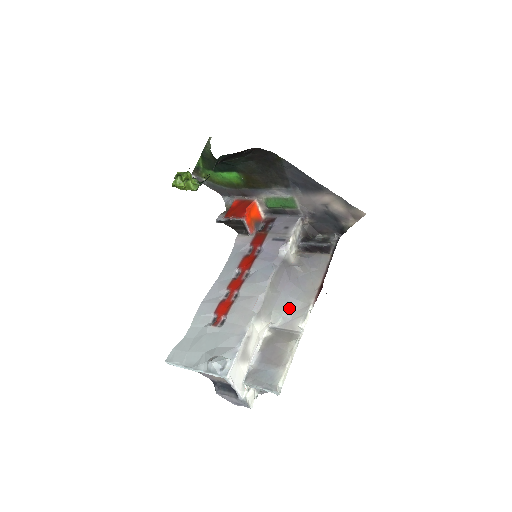
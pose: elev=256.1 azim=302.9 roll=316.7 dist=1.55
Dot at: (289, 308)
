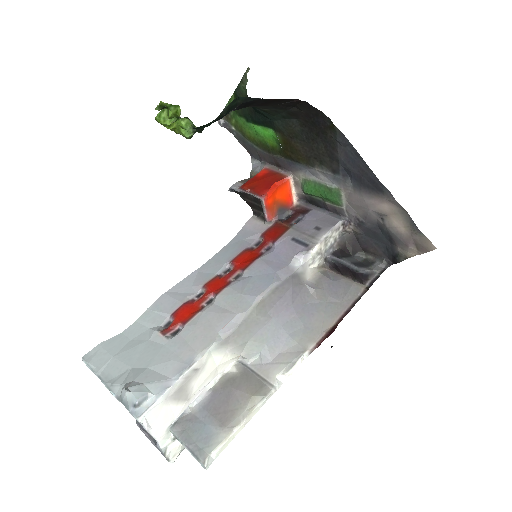
Dot at: (275, 344)
